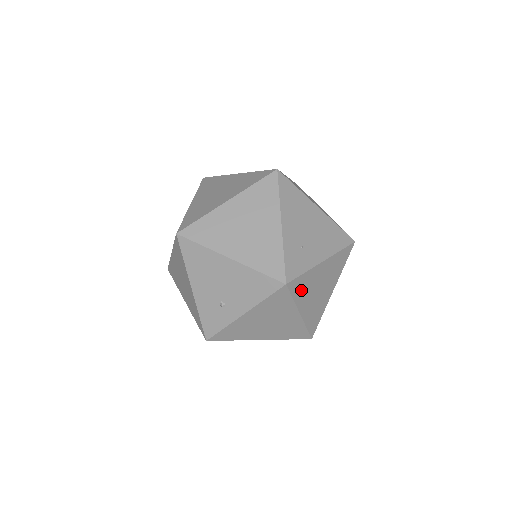
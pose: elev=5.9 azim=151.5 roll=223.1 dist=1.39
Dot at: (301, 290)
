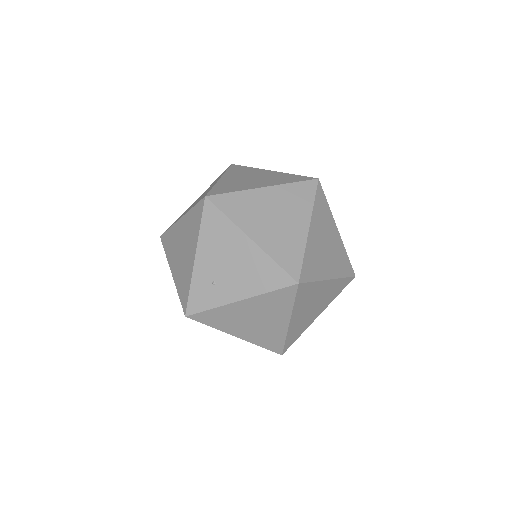
Dot at: (218, 321)
